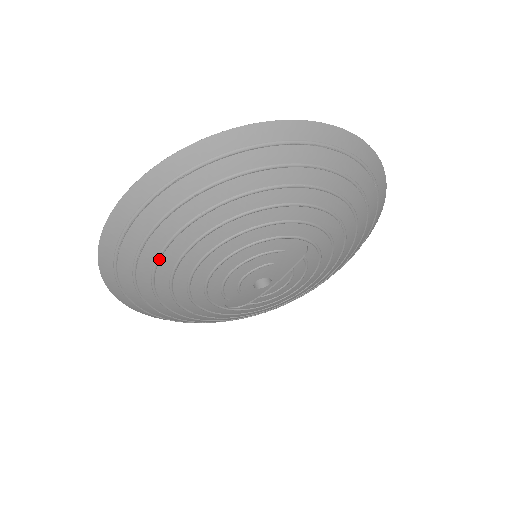
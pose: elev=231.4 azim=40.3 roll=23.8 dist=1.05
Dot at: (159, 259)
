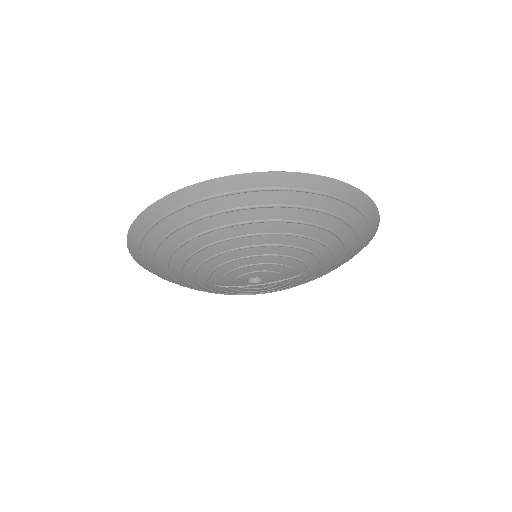
Dot at: (217, 230)
